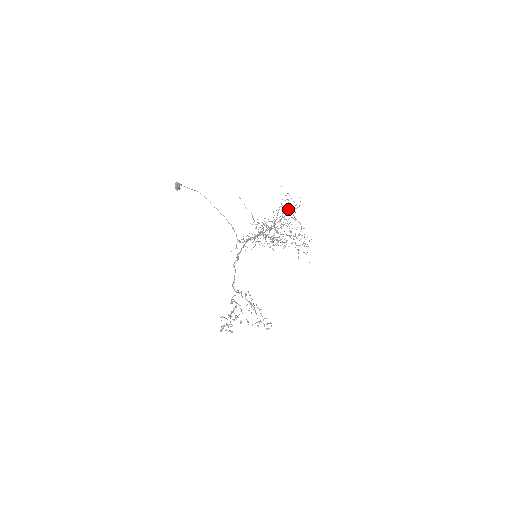
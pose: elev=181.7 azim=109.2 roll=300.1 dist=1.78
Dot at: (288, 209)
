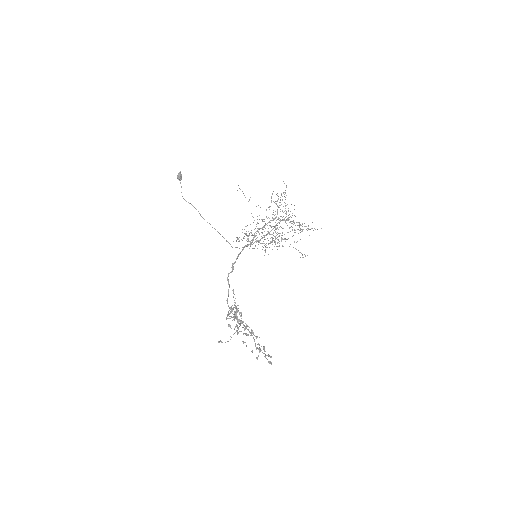
Dot at: occluded
